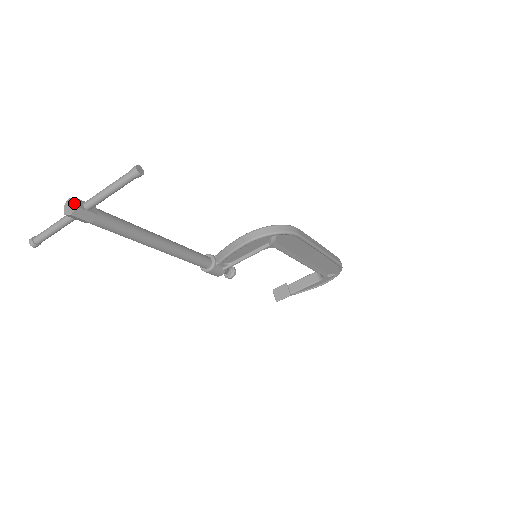
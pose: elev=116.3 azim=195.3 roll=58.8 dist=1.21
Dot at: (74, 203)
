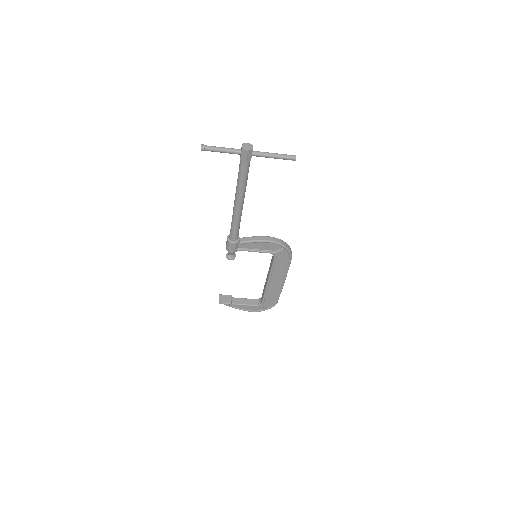
Dot at: (252, 147)
